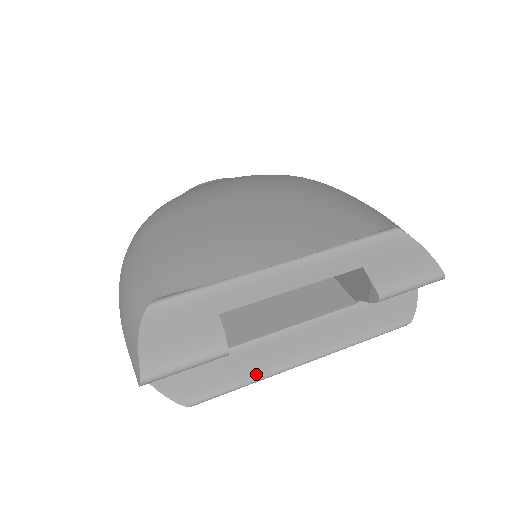
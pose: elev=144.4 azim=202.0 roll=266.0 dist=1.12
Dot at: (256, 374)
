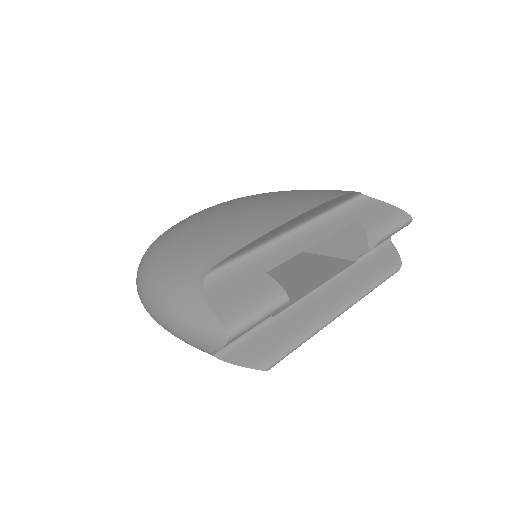
Dot at: (309, 329)
